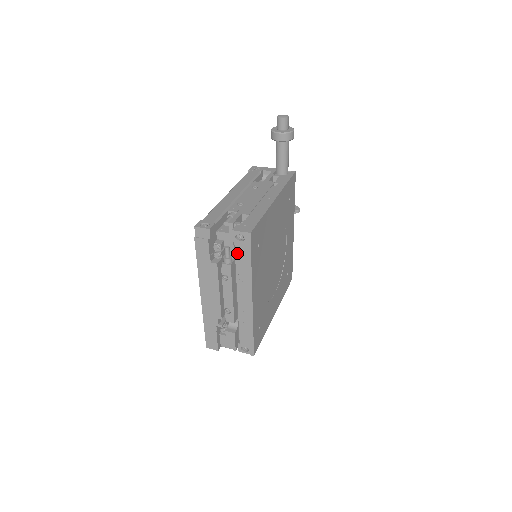
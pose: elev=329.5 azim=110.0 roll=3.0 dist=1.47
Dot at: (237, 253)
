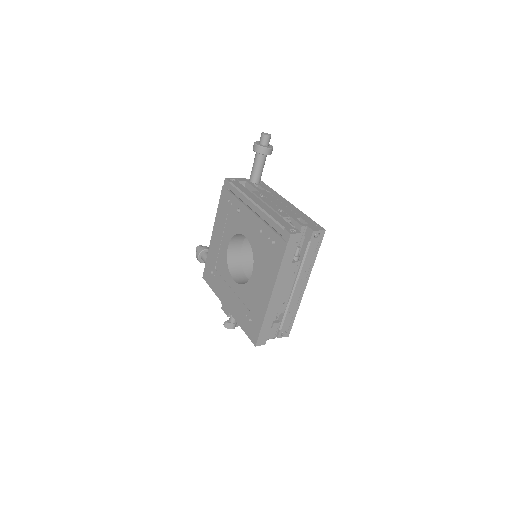
Dot at: (310, 249)
